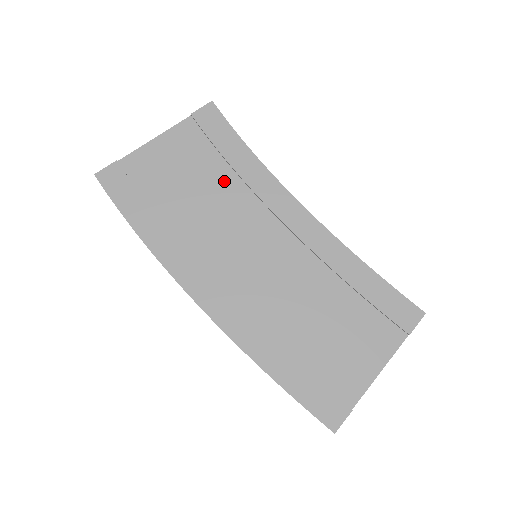
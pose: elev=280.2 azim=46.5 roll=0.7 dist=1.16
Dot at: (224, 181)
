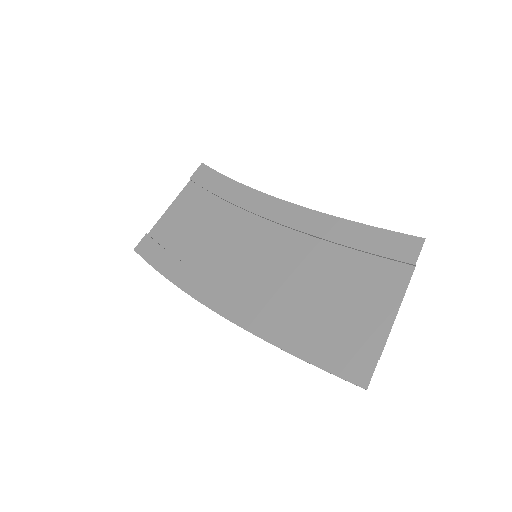
Dot at: (221, 212)
